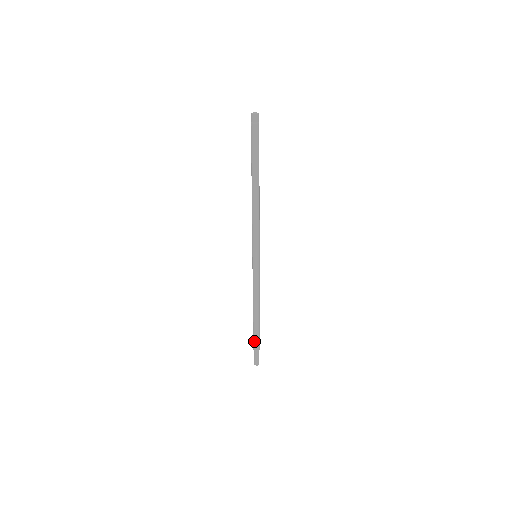
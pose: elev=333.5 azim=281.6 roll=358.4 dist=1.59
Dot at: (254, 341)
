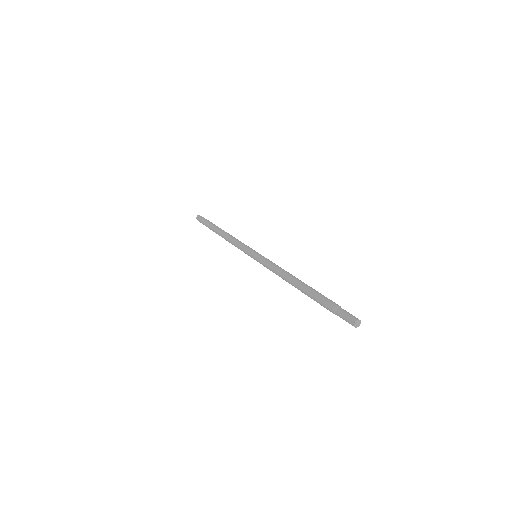
Dot at: (325, 298)
